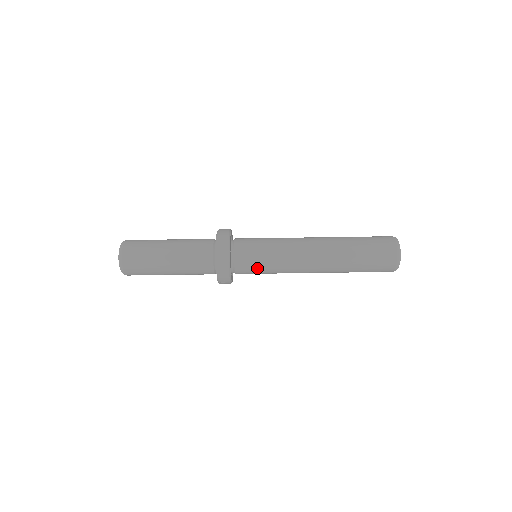
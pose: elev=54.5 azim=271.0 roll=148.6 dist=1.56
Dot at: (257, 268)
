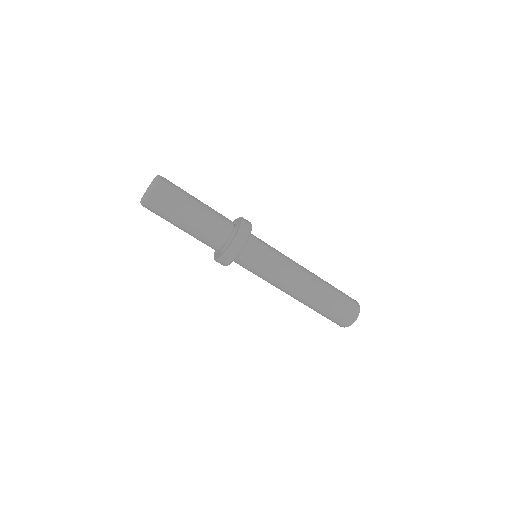
Dot at: (251, 270)
